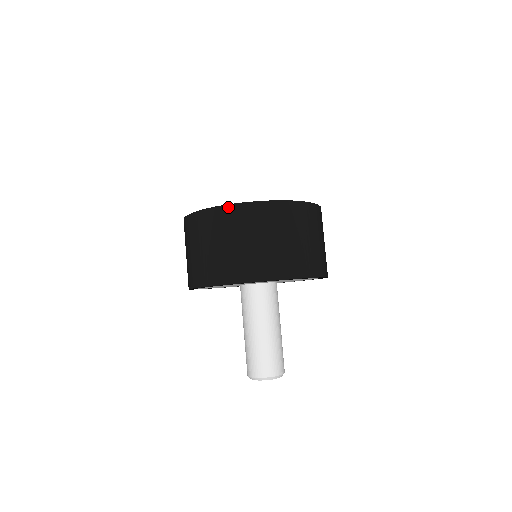
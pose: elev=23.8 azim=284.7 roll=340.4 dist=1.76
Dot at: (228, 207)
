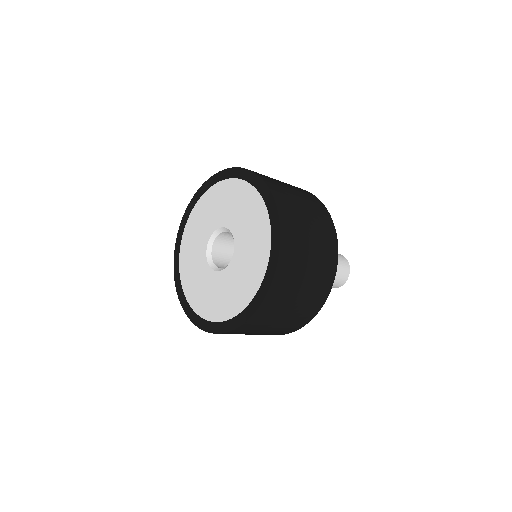
Dot at: (191, 318)
